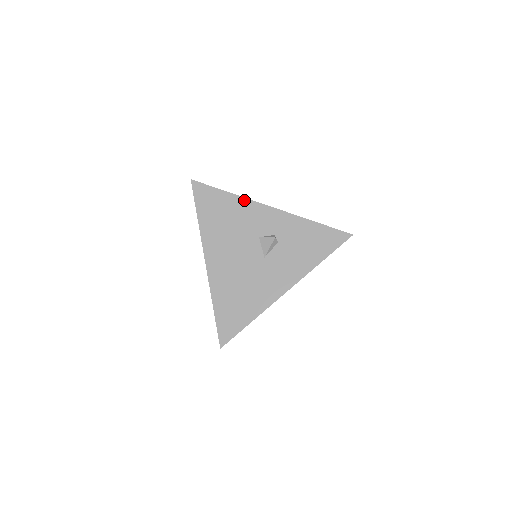
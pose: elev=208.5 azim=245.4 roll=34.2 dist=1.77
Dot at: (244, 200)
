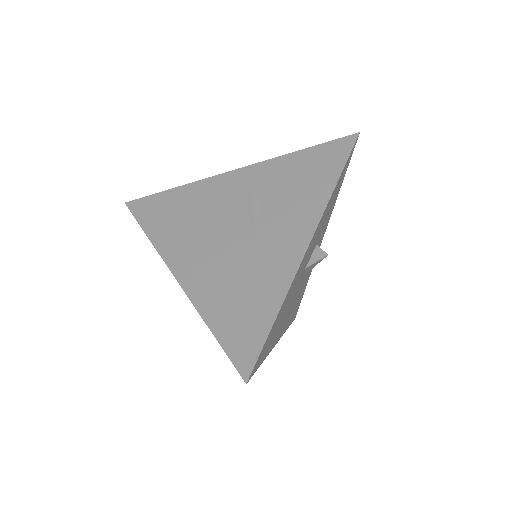
Dot at: (198, 183)
